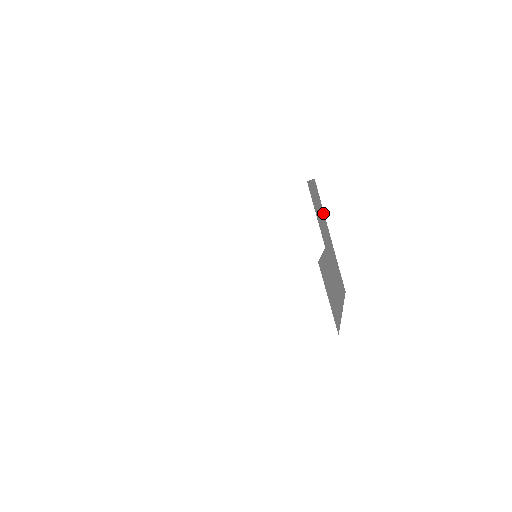
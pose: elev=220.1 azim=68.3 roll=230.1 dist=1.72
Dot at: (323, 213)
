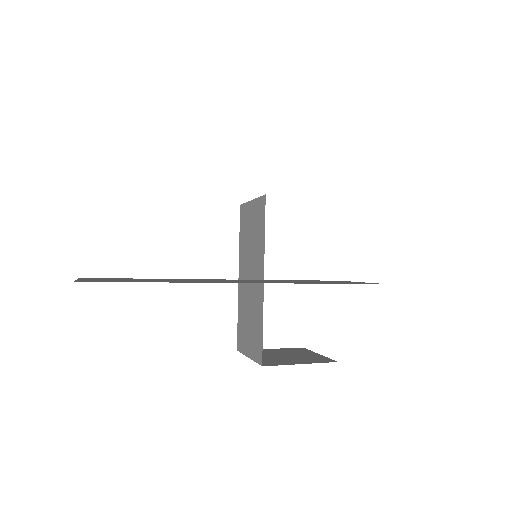
Dot at: occluded
